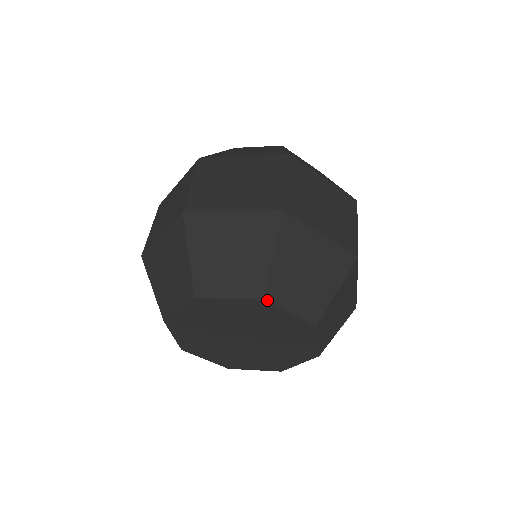
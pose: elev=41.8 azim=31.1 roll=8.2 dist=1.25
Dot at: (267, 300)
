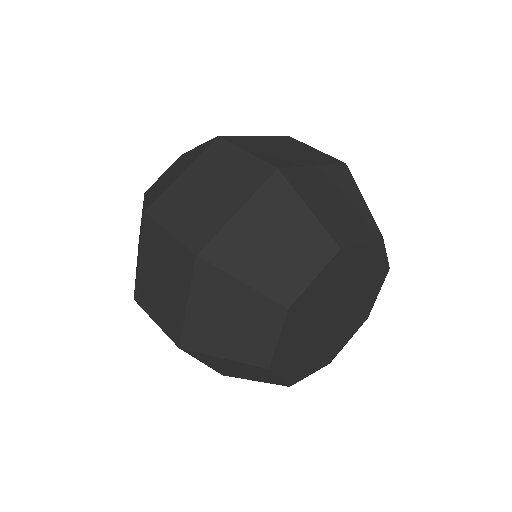
Dot at: occluded
